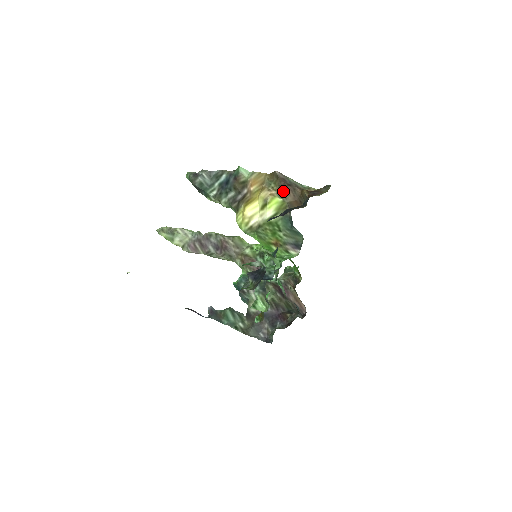
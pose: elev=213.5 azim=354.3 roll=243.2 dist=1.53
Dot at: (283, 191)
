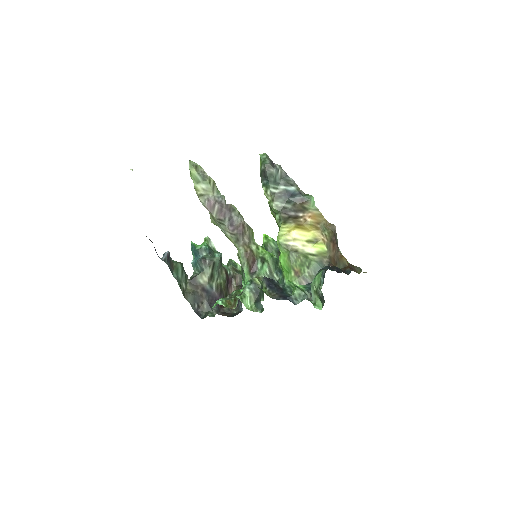
Dot at: (331, 245)
